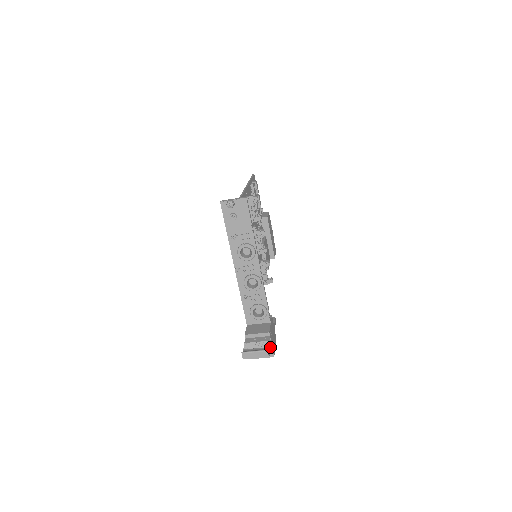
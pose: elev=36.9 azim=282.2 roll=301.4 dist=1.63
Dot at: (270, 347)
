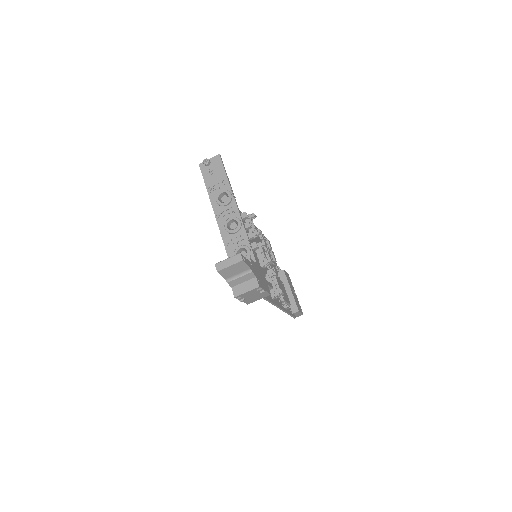
Dot at: (249, 265)
